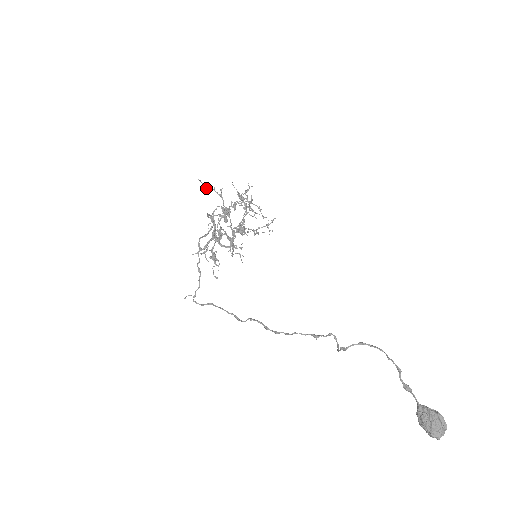
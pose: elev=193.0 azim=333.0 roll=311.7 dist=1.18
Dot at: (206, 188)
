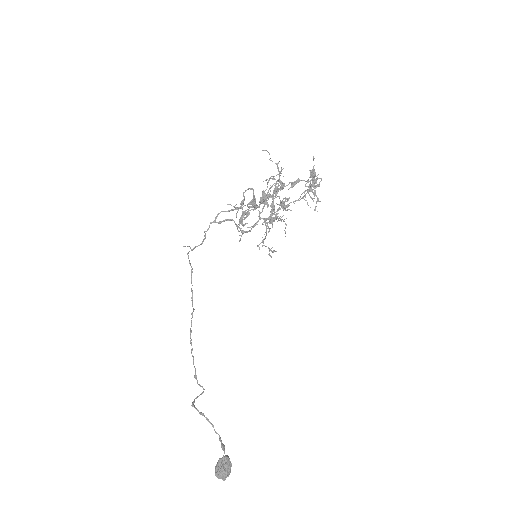
Dot at: (269, 159)
